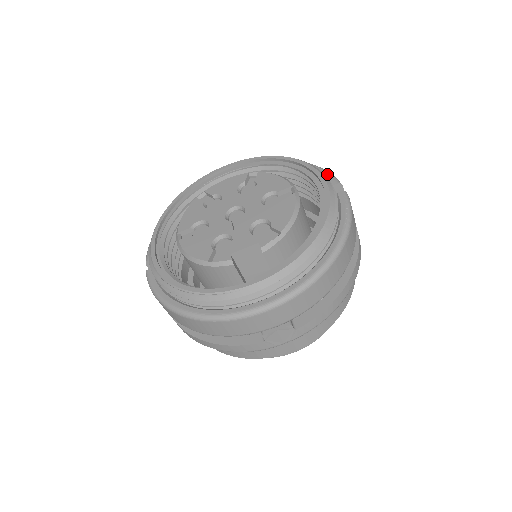
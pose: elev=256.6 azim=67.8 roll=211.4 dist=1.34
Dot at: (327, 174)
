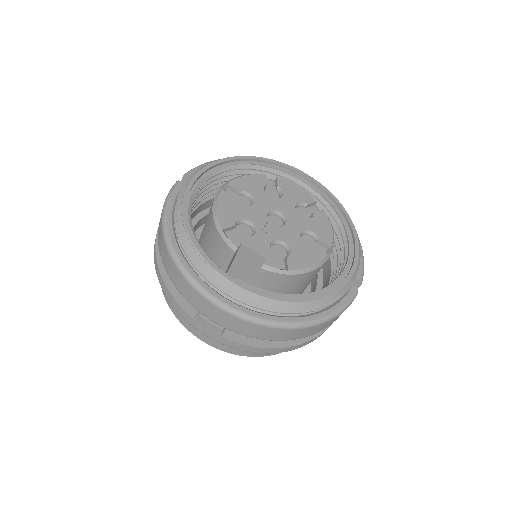
Dot at: (362, 265)
